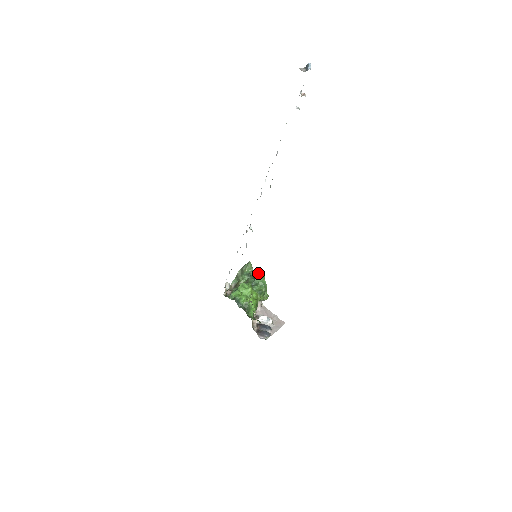
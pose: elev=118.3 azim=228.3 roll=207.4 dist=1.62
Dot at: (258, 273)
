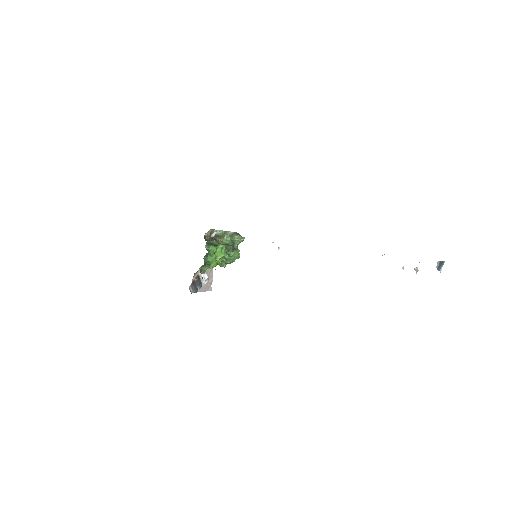
Dot at: (239, 251)
